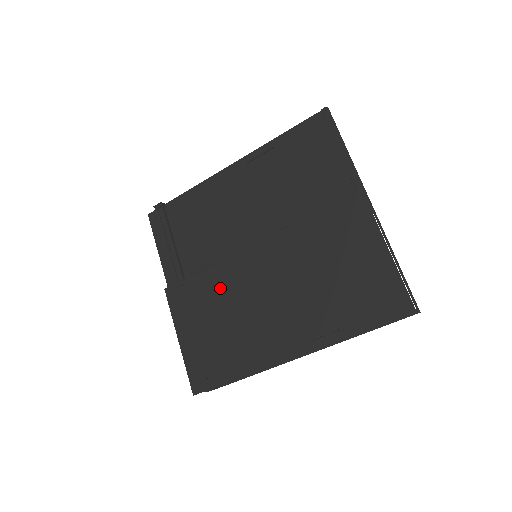
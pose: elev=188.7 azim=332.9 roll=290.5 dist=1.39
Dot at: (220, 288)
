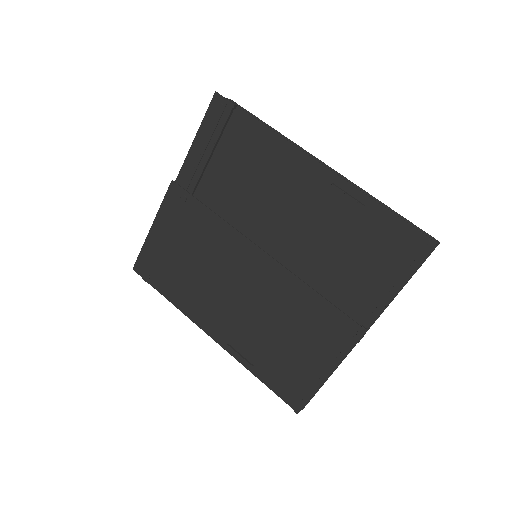
Dot at: (210, 241)
